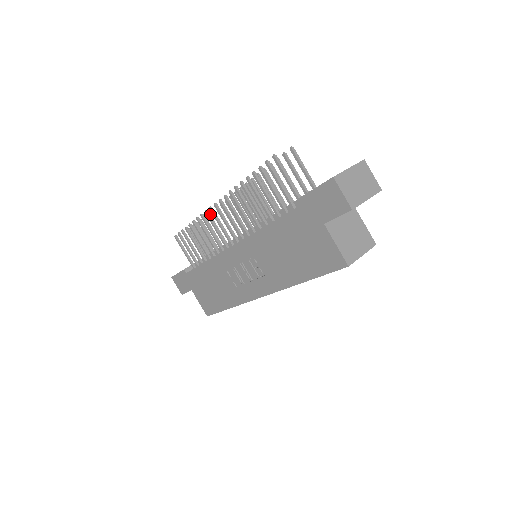
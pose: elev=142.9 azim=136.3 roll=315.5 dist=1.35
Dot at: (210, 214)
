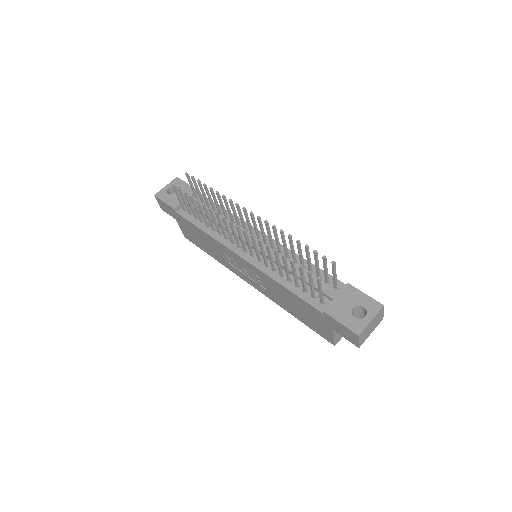
Dot at: occluded
